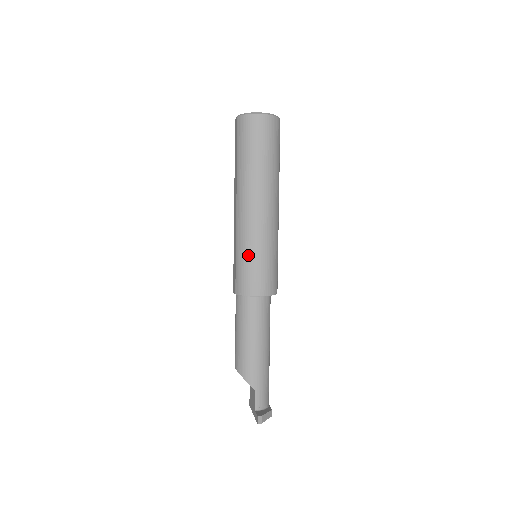
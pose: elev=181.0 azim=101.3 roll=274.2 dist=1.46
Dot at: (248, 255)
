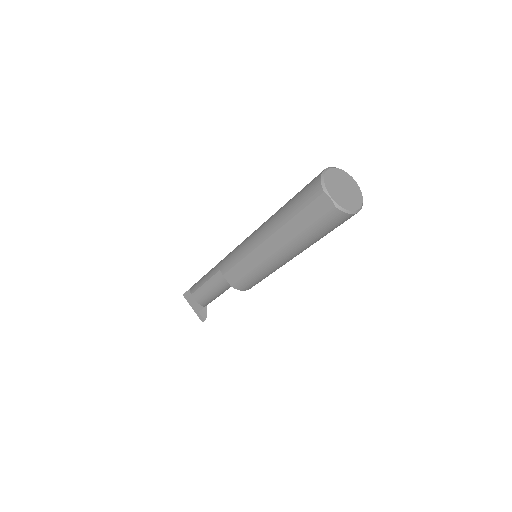
Dot at: (263, 277)
